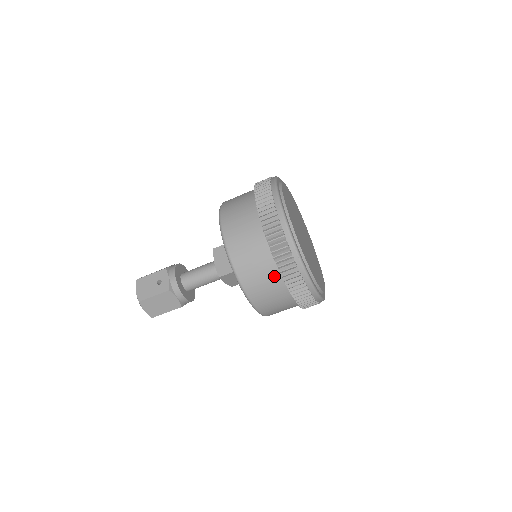
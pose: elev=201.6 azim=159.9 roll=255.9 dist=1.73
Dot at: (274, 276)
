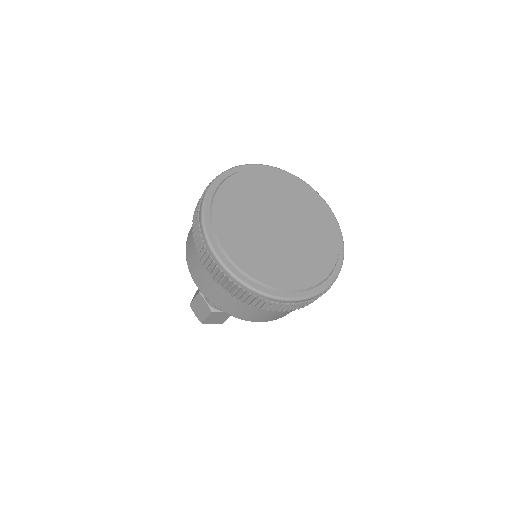
Dot at: occluded
